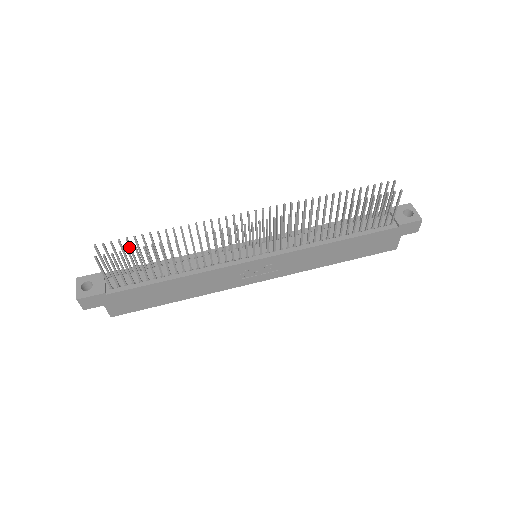
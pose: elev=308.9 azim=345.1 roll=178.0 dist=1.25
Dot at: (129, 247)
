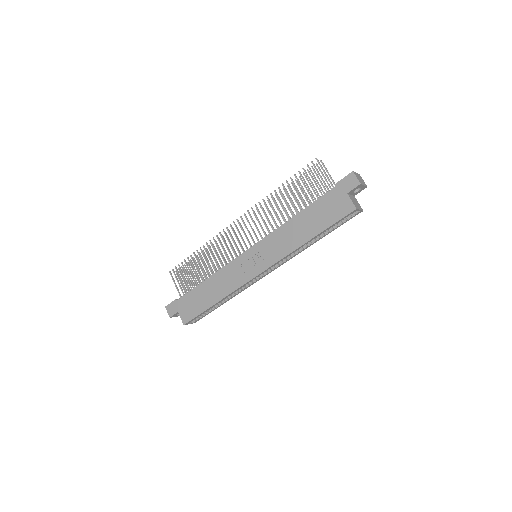
Dot at: (190, 269)
